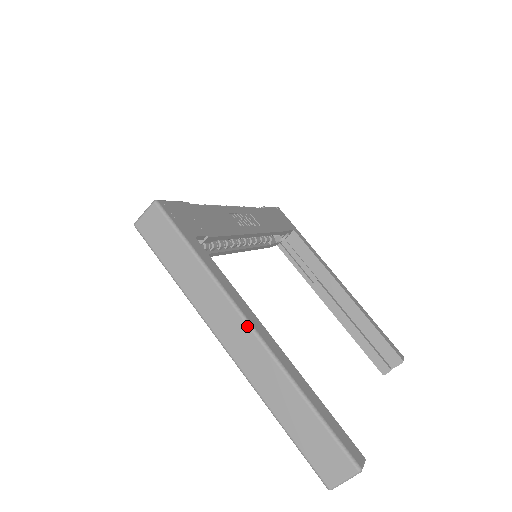
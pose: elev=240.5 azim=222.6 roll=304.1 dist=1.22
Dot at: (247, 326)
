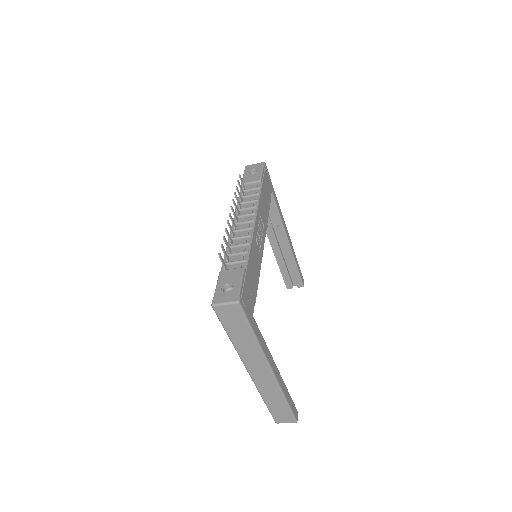
Dot at: (270, 372)
